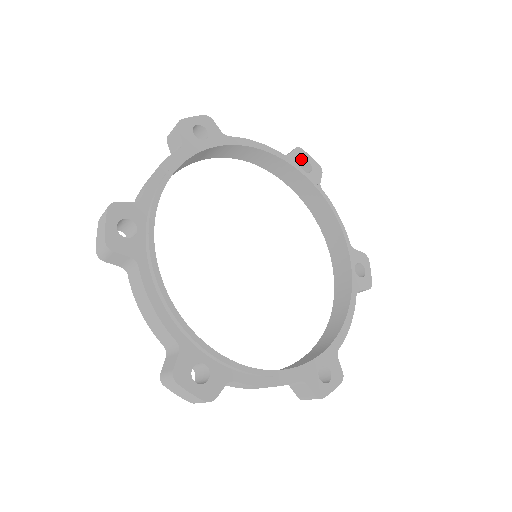
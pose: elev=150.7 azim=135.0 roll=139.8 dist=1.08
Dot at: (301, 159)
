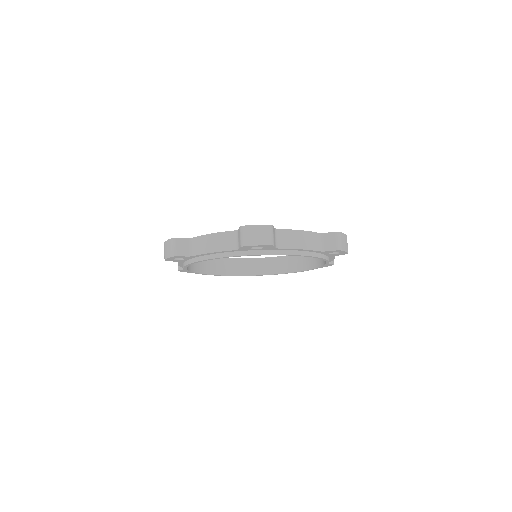
Dot at: occluded
